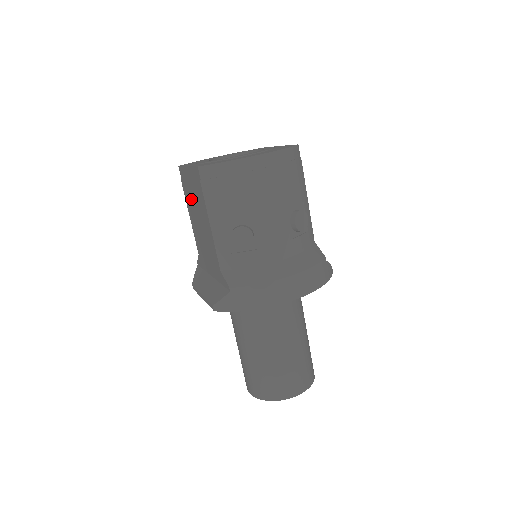
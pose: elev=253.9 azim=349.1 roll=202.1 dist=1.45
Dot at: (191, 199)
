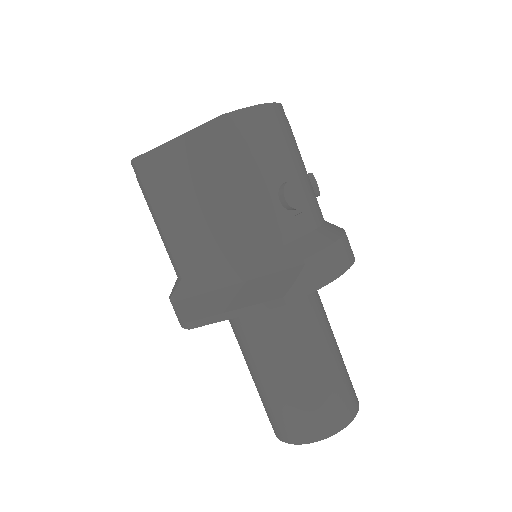
Dot at: (178, 188)
